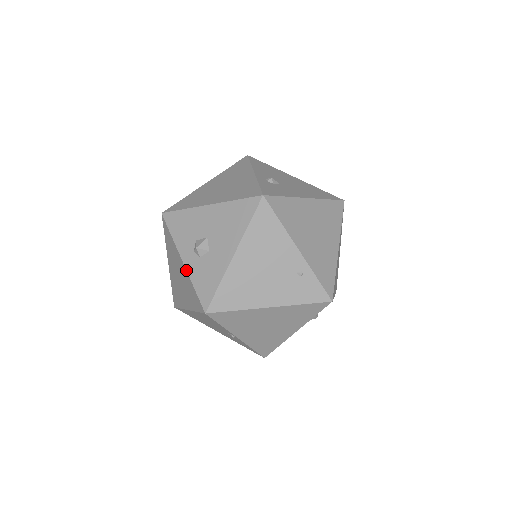
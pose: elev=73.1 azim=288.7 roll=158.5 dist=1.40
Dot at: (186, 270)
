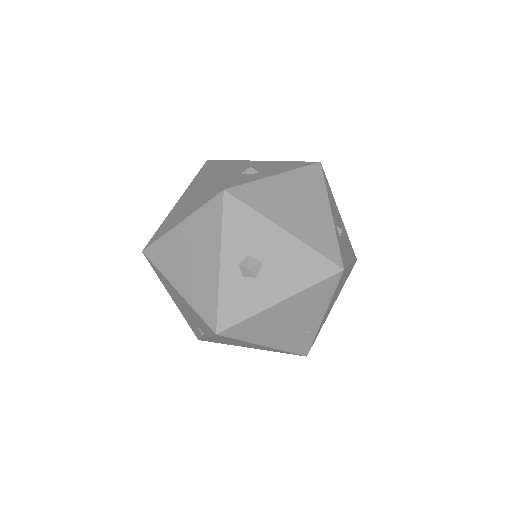
Dot at: (219, 277)
